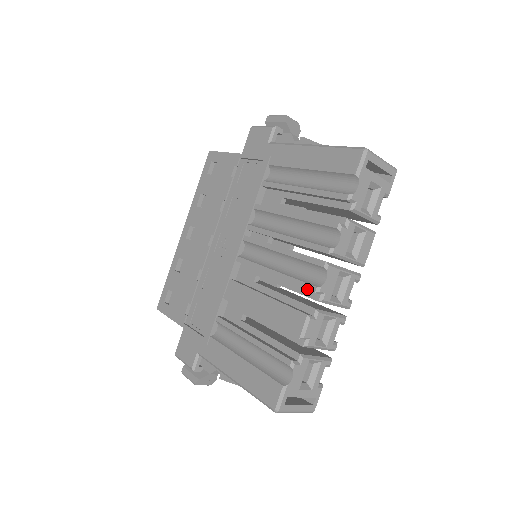
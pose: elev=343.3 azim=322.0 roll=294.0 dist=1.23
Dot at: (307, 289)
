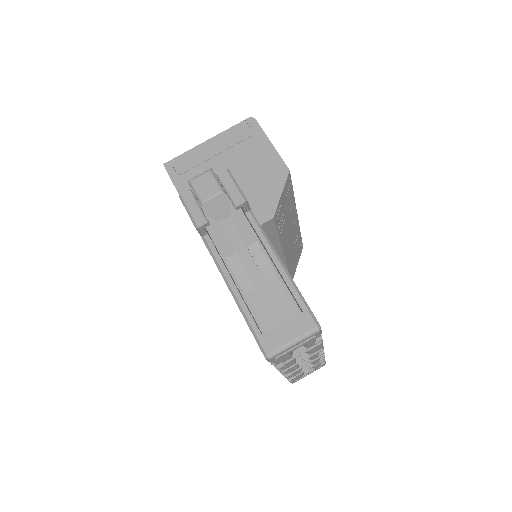
Dot at: occluded
